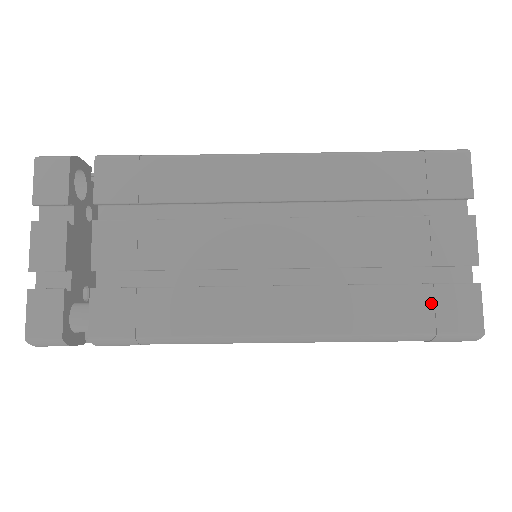
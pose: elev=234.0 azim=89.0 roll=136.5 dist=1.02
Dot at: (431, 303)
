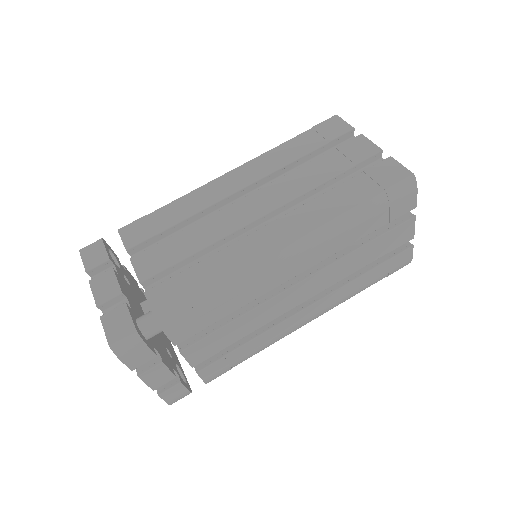
Dot at: (369, 180)
